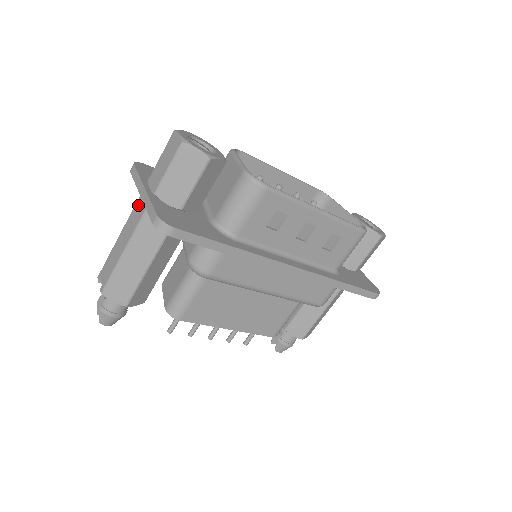
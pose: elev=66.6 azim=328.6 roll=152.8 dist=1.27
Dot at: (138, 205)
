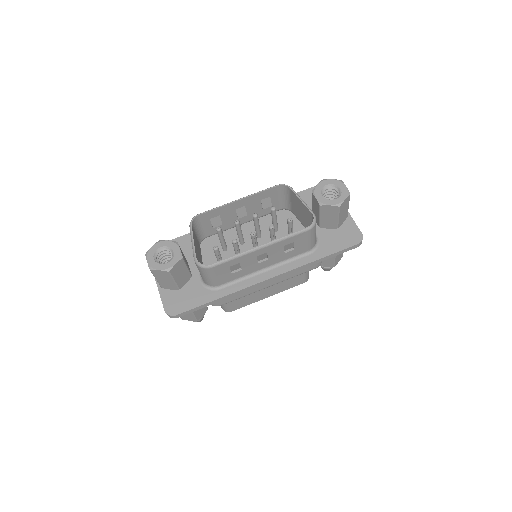
Dot at: occluded
